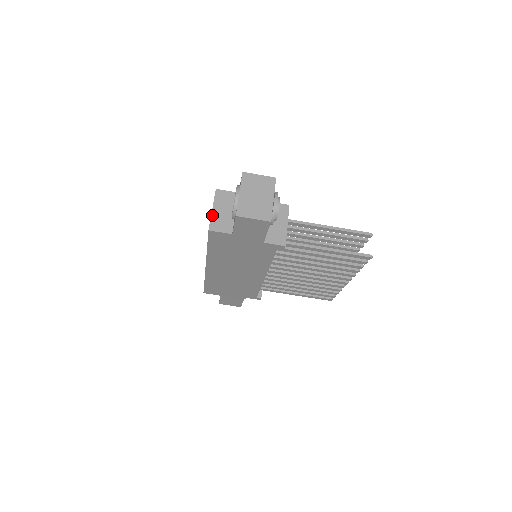
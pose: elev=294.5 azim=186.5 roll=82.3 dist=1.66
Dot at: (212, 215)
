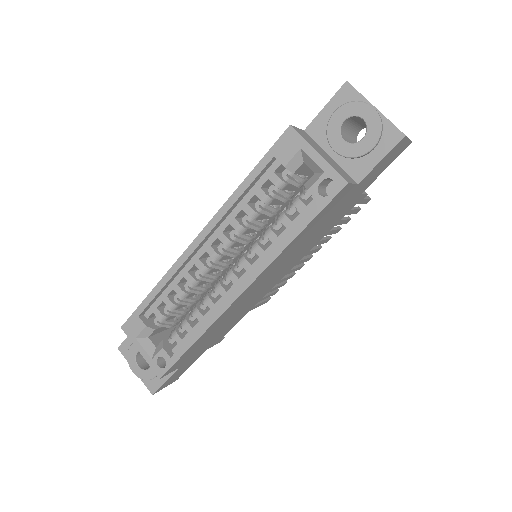
Dot at: (327, 161)
